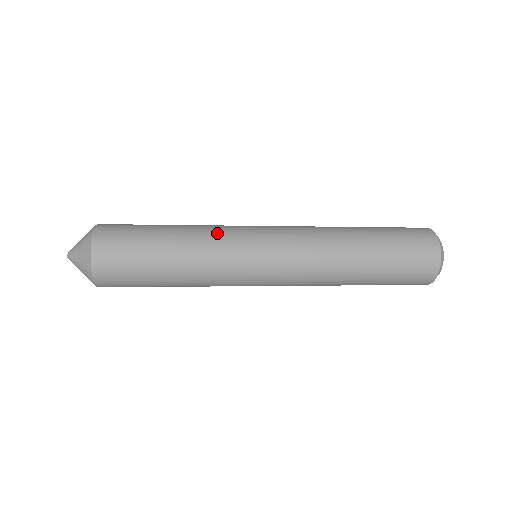
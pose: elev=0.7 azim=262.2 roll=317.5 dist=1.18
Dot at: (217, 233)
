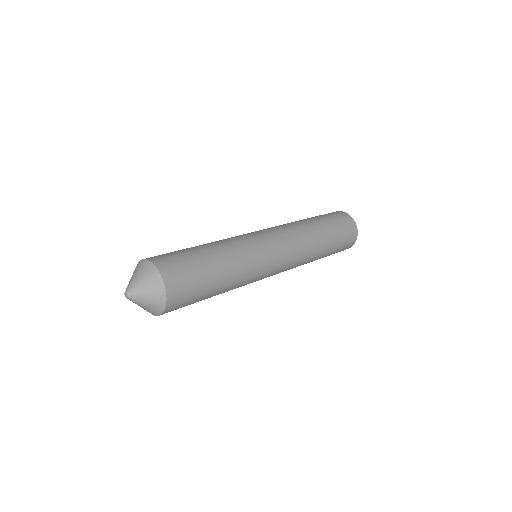
Dot at: (244, 249)
